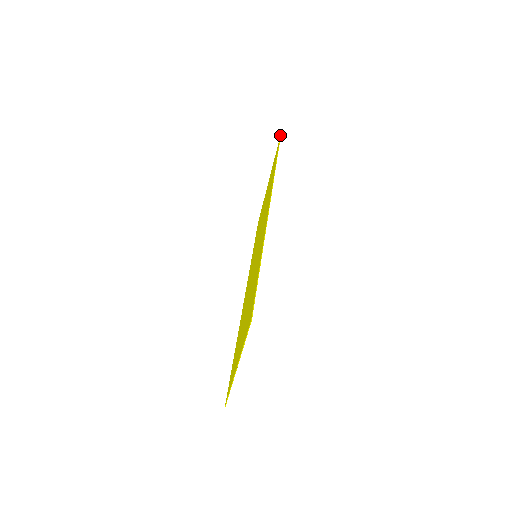
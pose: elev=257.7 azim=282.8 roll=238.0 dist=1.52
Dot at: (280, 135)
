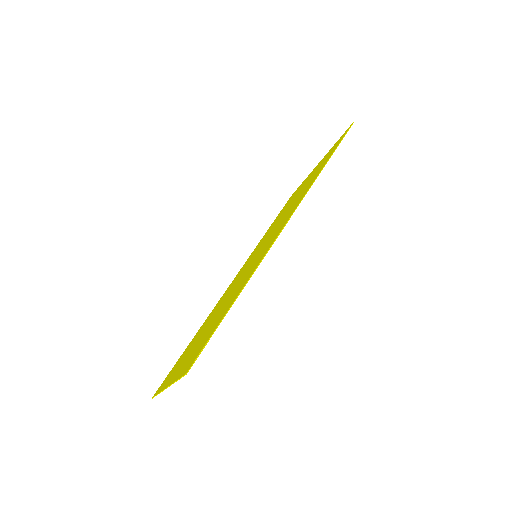
Dot at: (353, 122)
